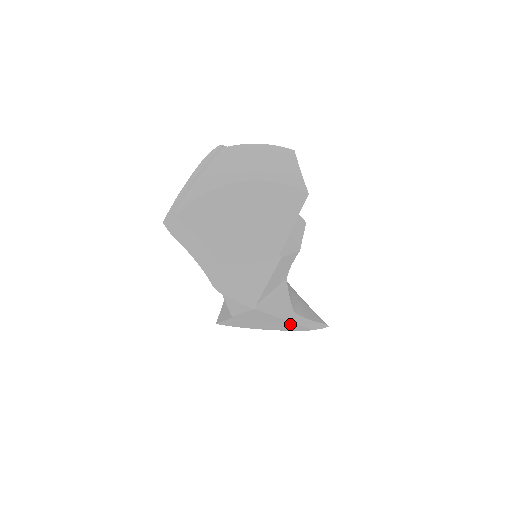
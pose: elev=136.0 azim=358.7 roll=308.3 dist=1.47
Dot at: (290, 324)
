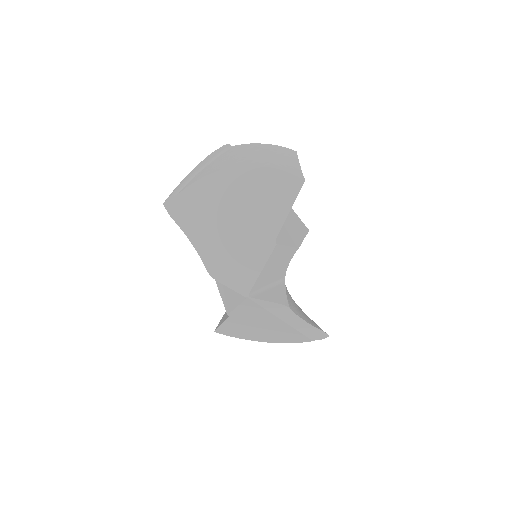
Dot at: (288, 329)
